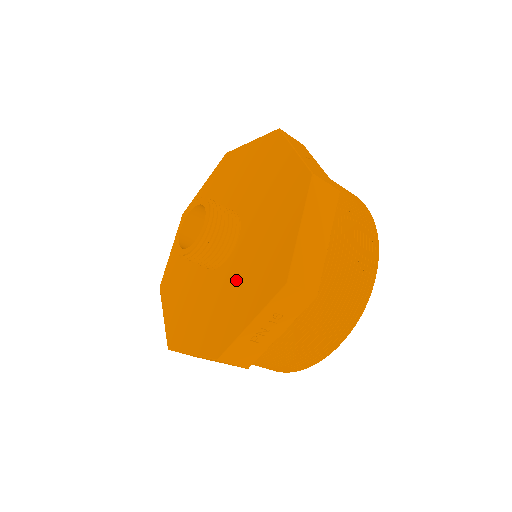
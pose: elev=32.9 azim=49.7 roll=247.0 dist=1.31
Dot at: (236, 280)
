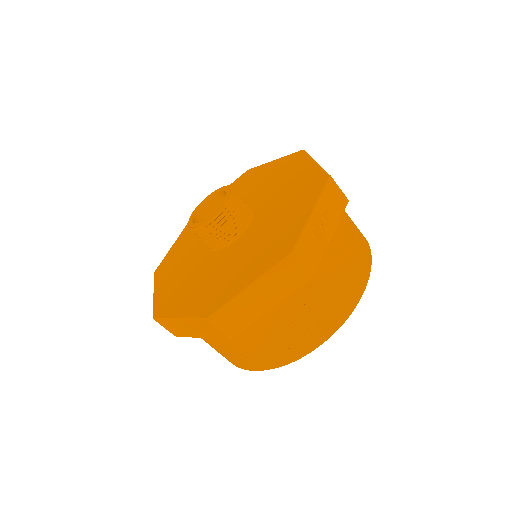
Dot at: (204, 274)
